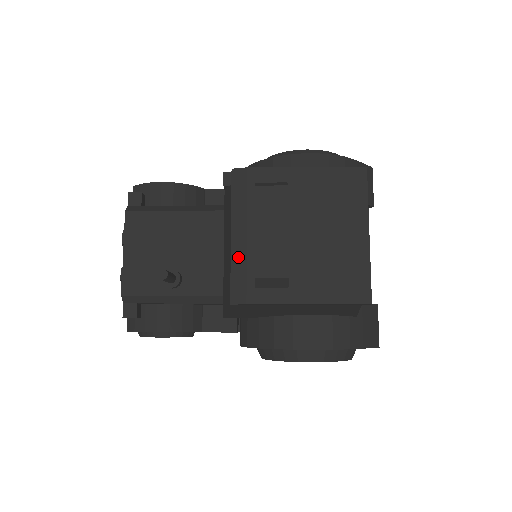
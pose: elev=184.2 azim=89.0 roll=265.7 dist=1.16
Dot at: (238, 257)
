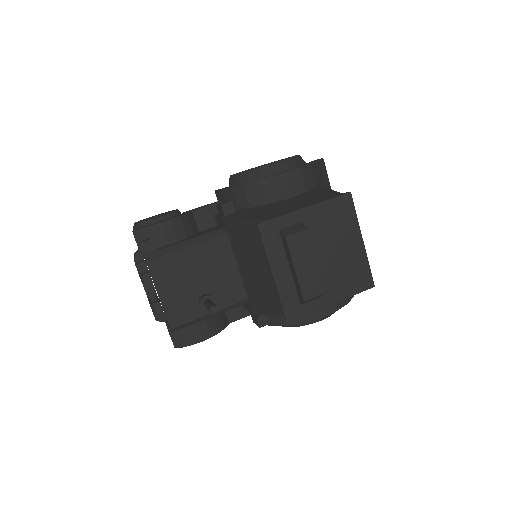
Dot at: (283, 288)
